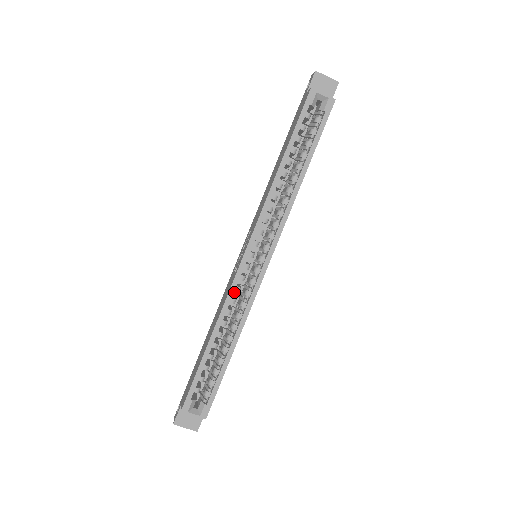
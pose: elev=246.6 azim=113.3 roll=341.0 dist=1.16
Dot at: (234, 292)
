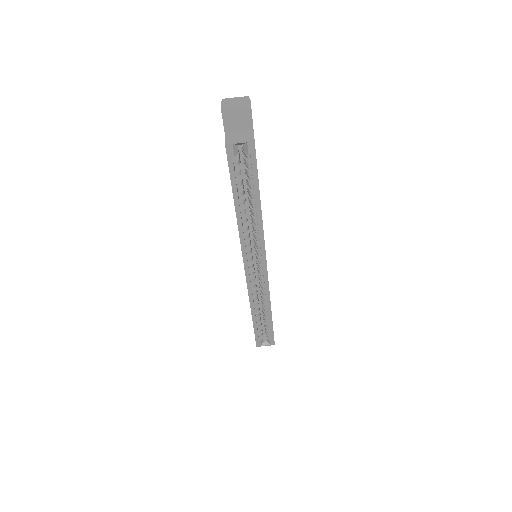
Dot at: occluded
